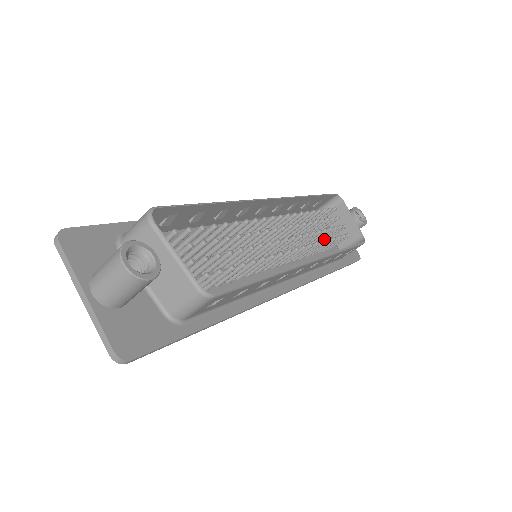
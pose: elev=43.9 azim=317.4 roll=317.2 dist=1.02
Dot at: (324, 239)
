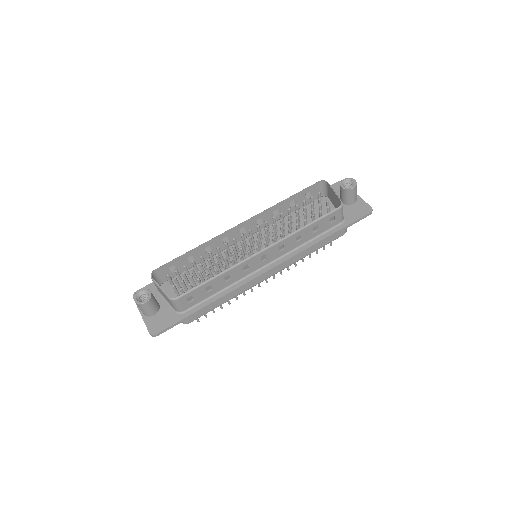
Dot at: occluded
